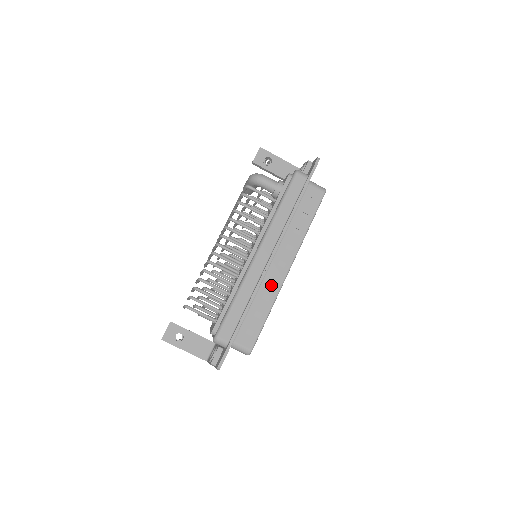
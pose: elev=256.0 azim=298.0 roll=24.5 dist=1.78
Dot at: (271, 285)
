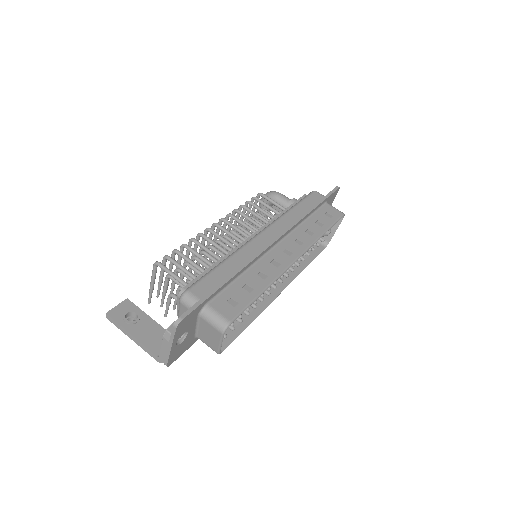
Dot at: (271, 266)
